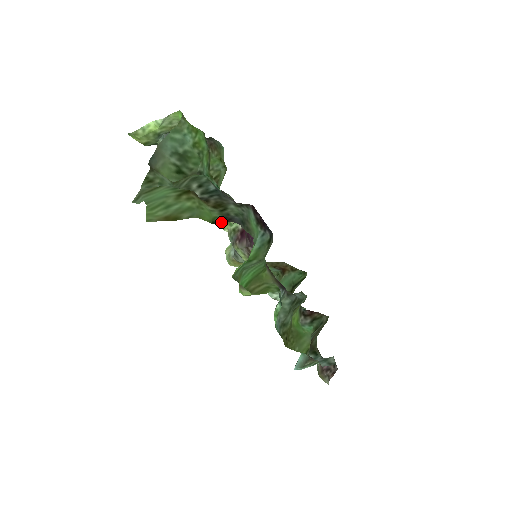
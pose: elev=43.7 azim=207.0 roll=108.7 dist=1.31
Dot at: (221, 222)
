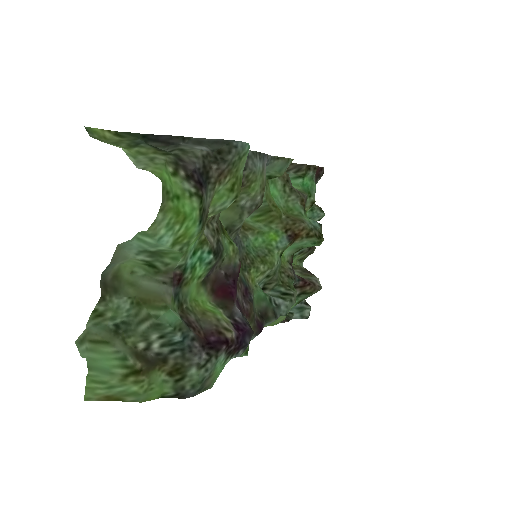
Dot at: (171, 397)
